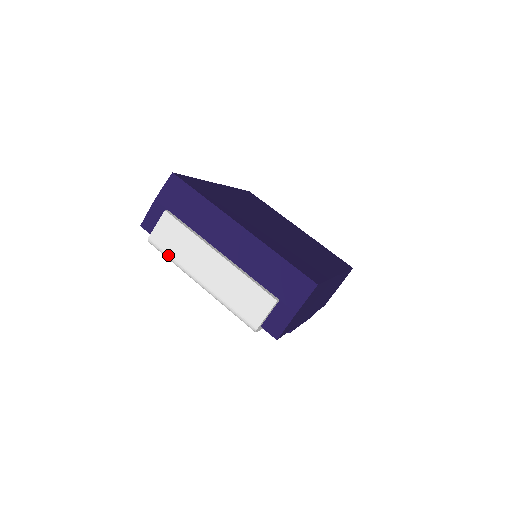
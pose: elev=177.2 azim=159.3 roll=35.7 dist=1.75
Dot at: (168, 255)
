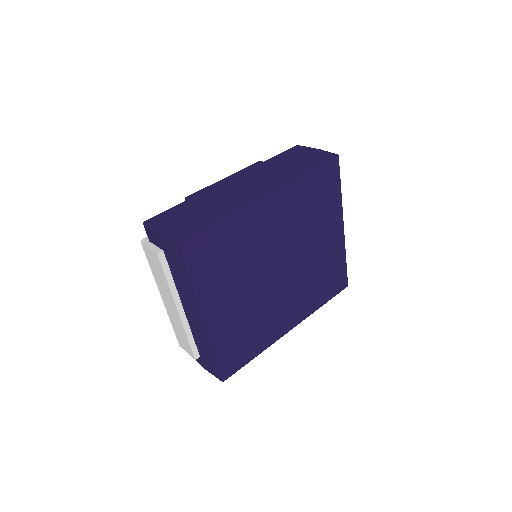
Dot at: occluded
